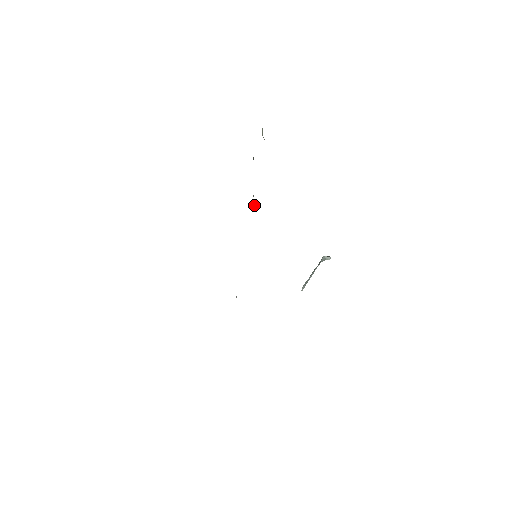
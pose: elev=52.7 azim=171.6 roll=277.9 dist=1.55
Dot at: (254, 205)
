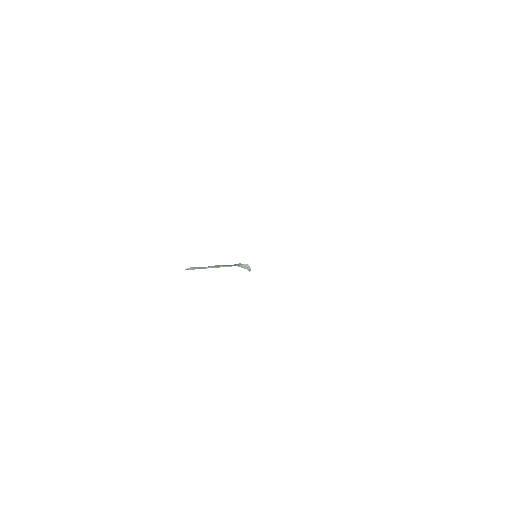
Dot at: occluded
